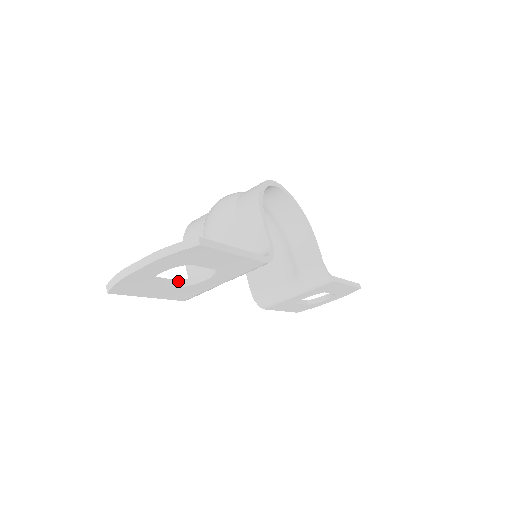
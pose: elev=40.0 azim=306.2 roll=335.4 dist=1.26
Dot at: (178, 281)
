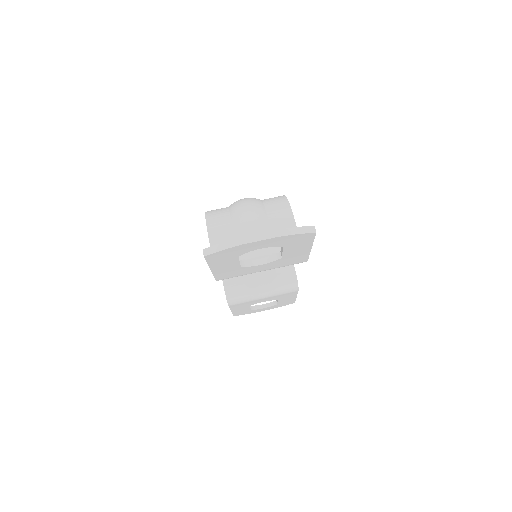
Dot at: occluded
